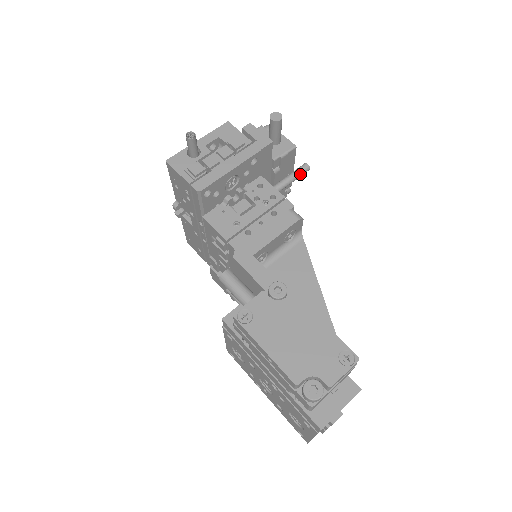
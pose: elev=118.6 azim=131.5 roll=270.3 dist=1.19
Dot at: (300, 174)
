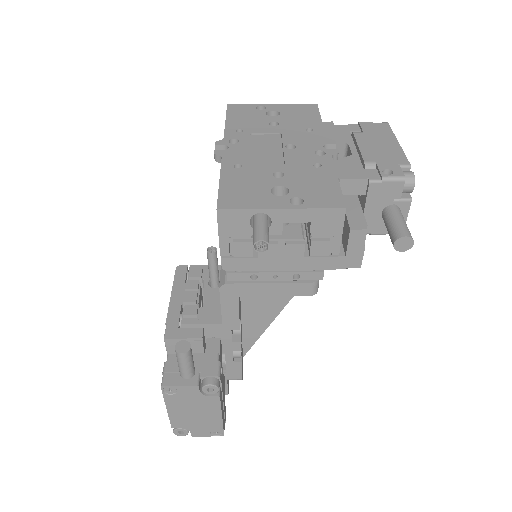
Dot at: occluded
